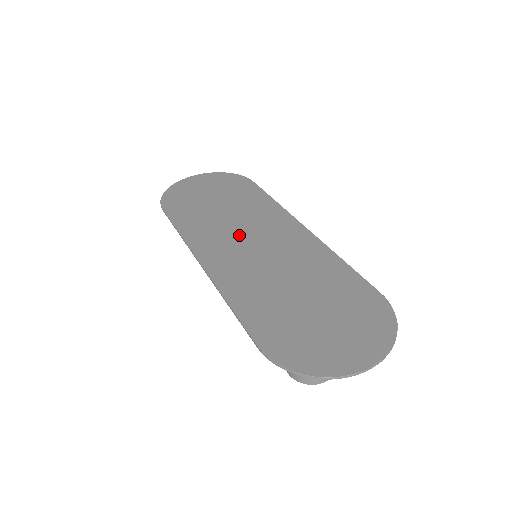
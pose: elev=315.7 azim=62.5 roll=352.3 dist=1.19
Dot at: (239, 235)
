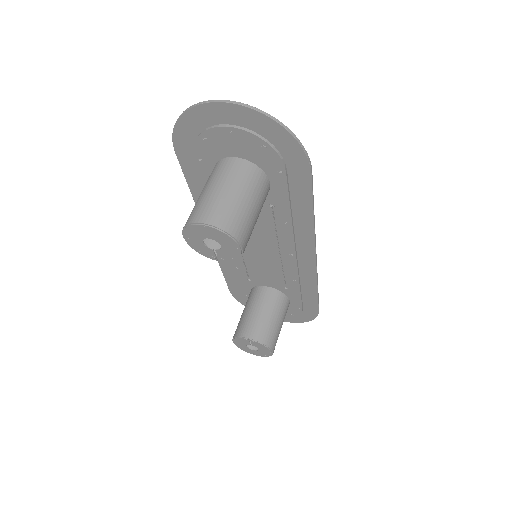
Dot at: occluded
